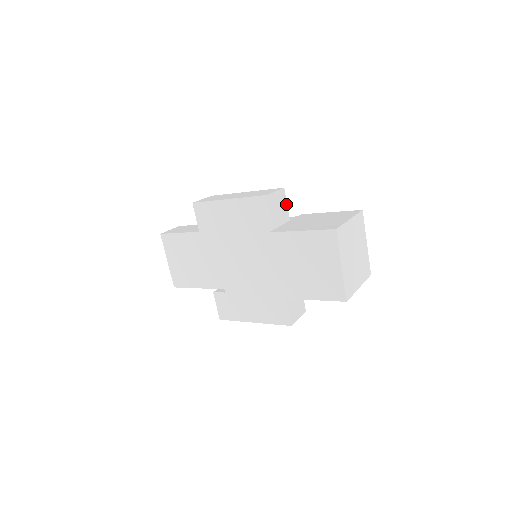
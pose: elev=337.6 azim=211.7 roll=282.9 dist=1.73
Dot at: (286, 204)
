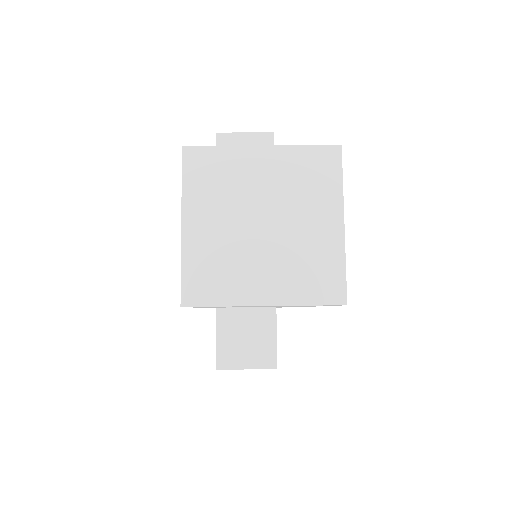
Dot at: occluded
